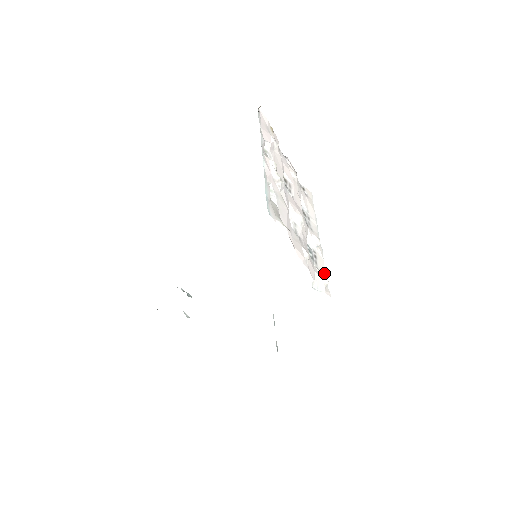
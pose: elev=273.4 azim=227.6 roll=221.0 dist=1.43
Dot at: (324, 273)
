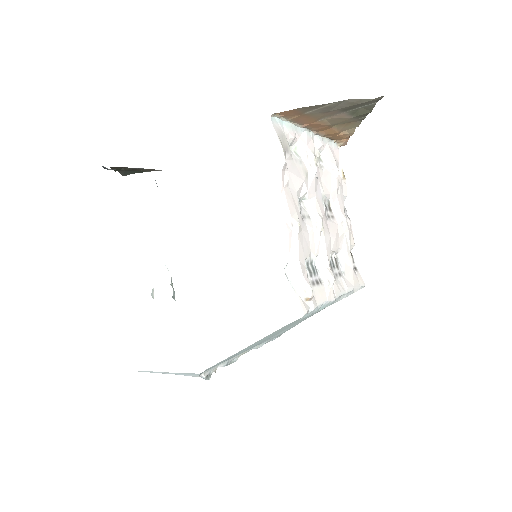
Dot at: (316, 302)
